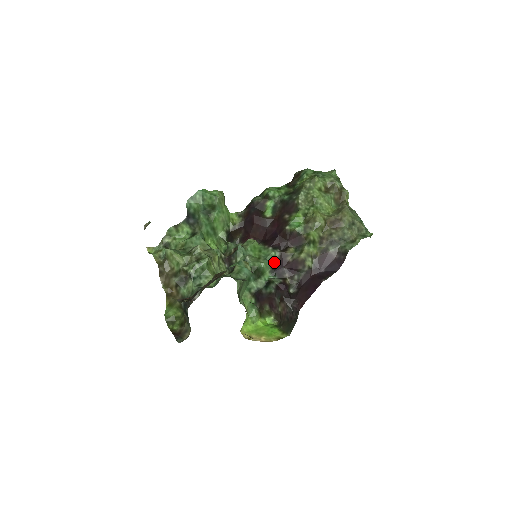
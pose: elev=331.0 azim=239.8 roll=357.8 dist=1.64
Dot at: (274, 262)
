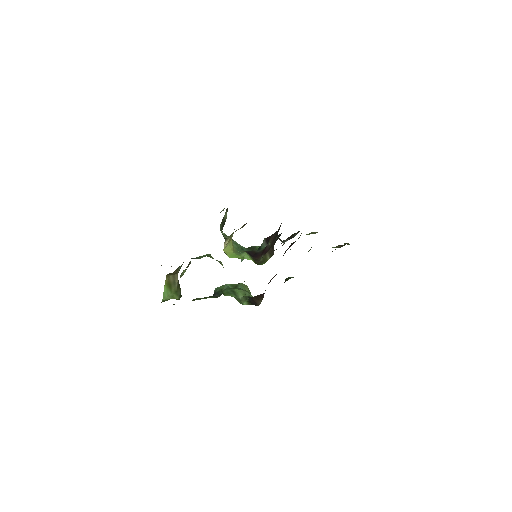
Dot at: occluded
